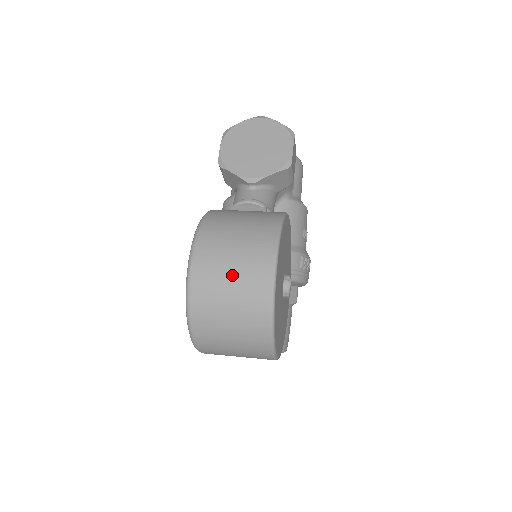
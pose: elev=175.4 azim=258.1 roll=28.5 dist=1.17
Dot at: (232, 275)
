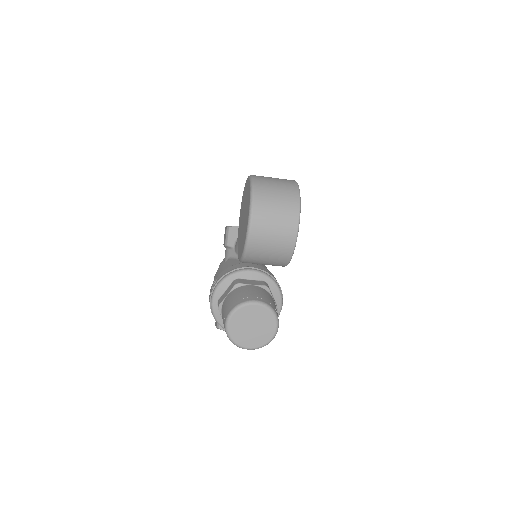
Dot at: (274, 178)
